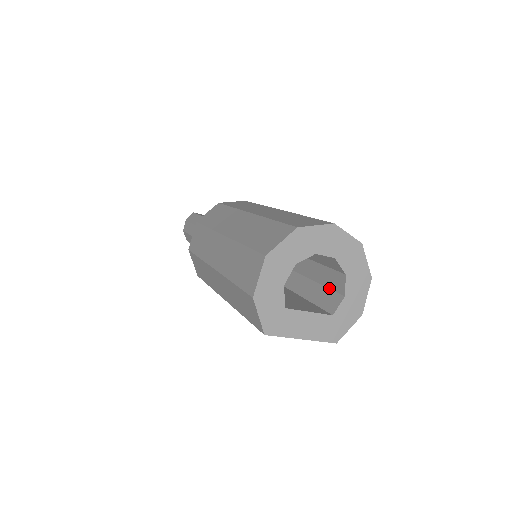
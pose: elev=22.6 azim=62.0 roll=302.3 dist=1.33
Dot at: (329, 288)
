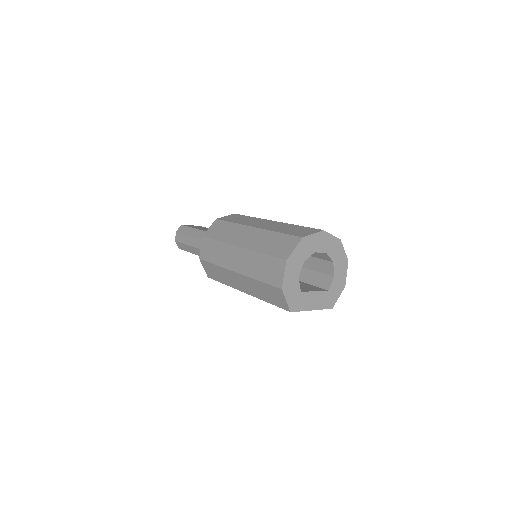
Dot at: (320, 272)
